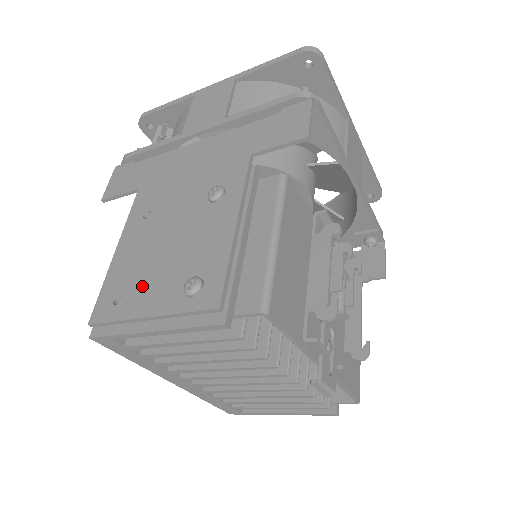
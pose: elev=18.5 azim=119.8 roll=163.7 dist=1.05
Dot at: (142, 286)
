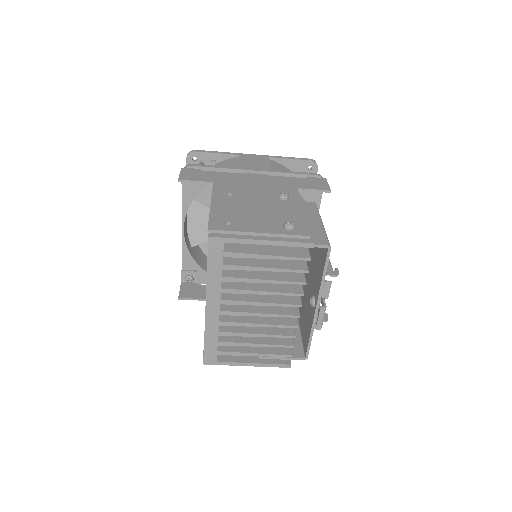
Dot at: (247, 221)
